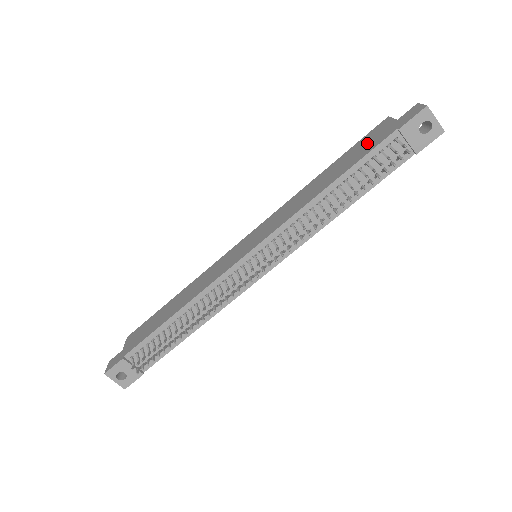
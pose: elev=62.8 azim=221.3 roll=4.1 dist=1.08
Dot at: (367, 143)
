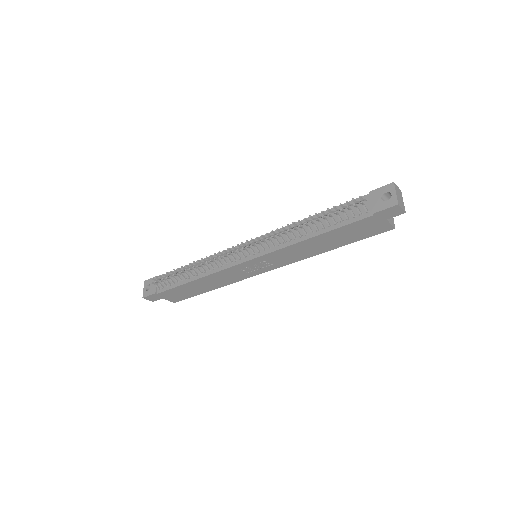
Dot at: occluded
